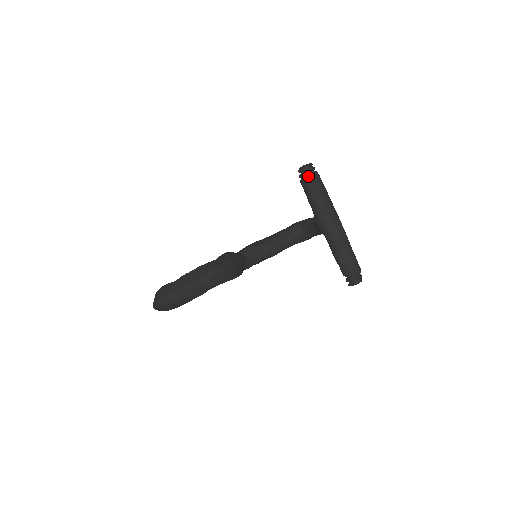
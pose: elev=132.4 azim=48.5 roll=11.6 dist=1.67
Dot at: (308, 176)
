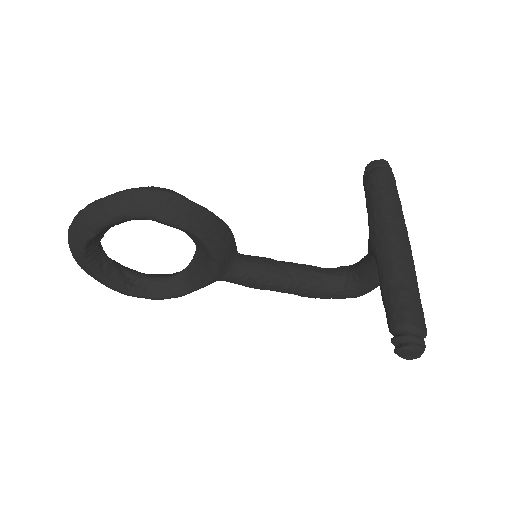
Dot at: (376, 169)
